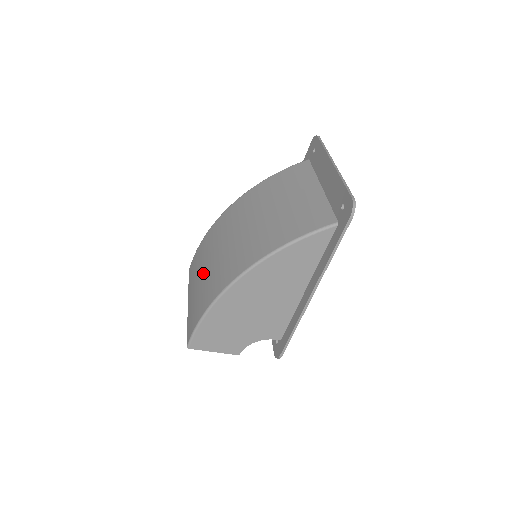
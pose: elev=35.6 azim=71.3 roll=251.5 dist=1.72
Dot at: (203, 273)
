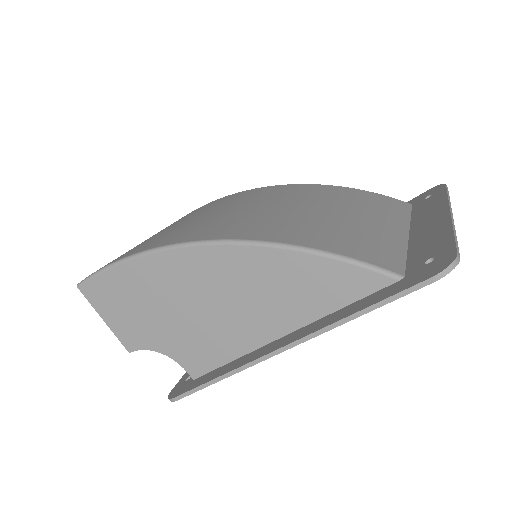
Dot at: (180, 223)
